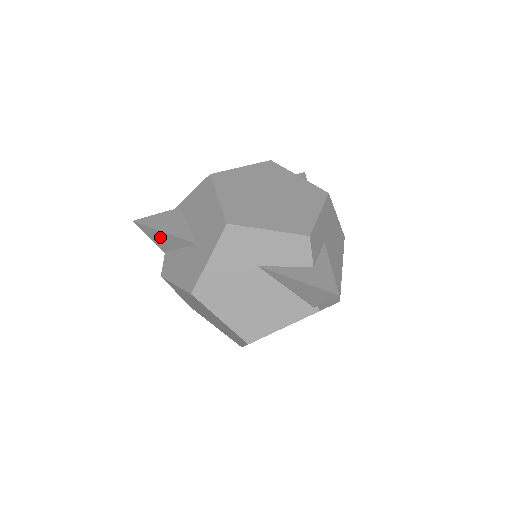
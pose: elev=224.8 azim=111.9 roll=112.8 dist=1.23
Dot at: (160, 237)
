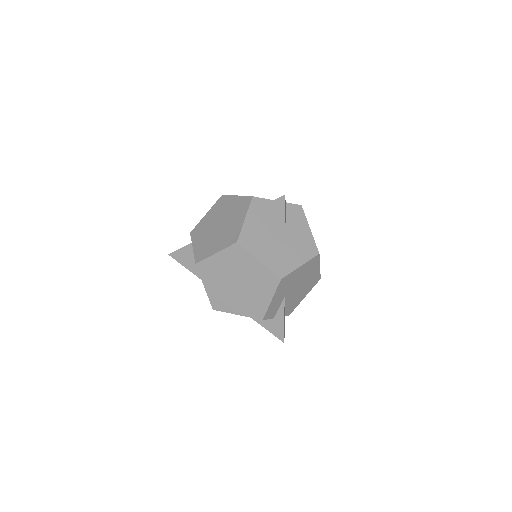
Dot at: occluded
